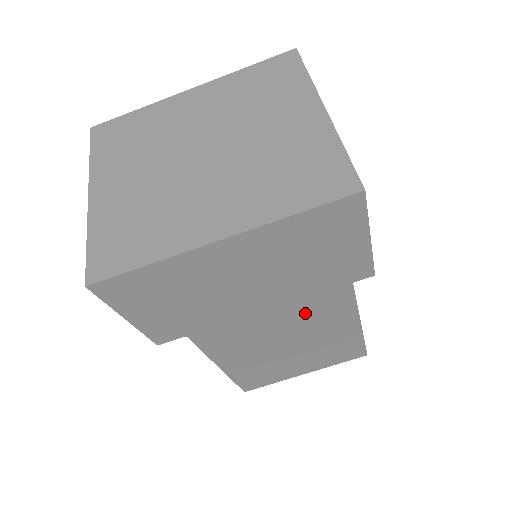
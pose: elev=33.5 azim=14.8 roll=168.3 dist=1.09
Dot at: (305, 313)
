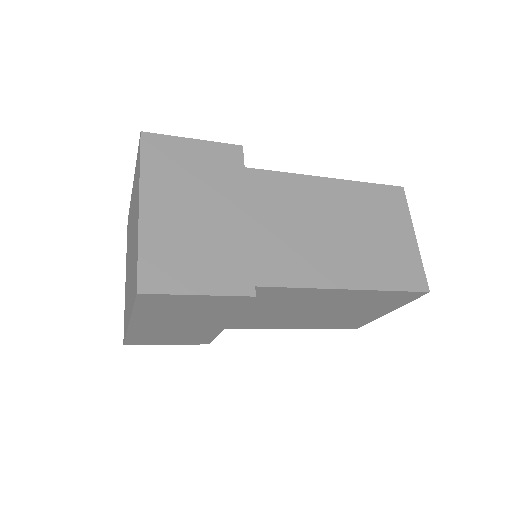
Dot at: (285, 303)
